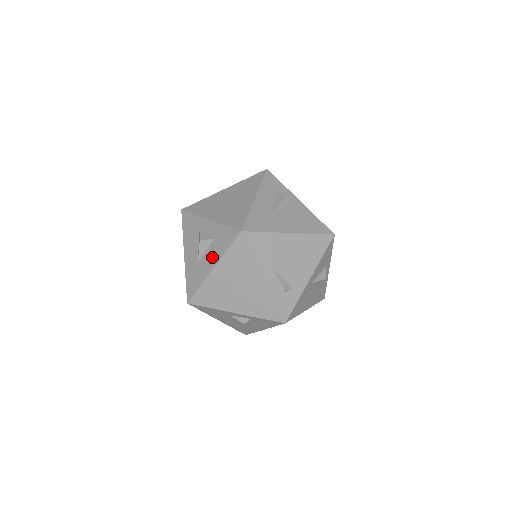
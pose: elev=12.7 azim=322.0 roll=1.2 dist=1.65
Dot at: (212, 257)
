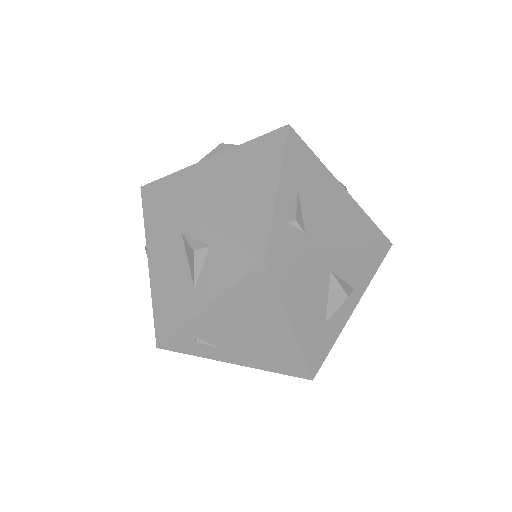
Dot at: occluded
